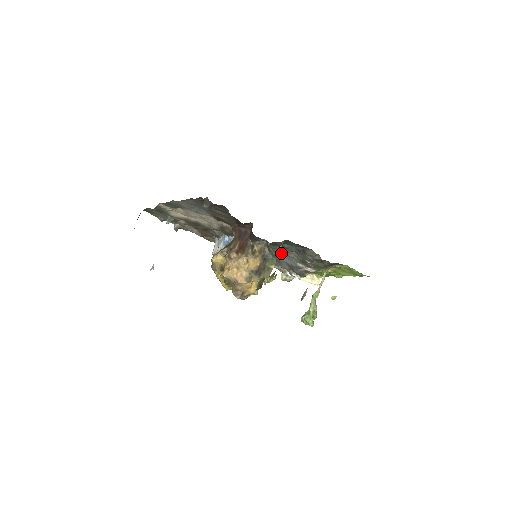
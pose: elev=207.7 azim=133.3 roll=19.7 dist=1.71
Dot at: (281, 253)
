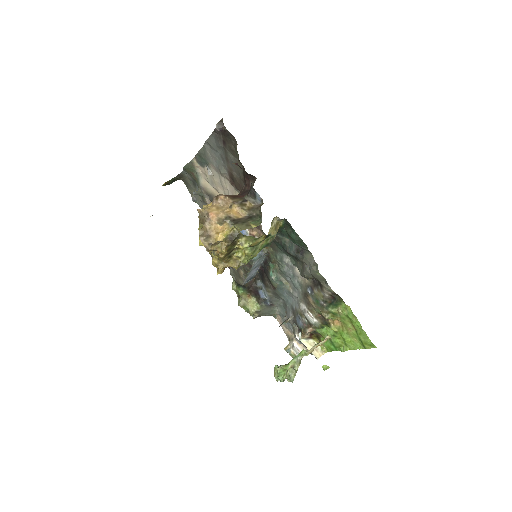
Dot at: (272, 225)
